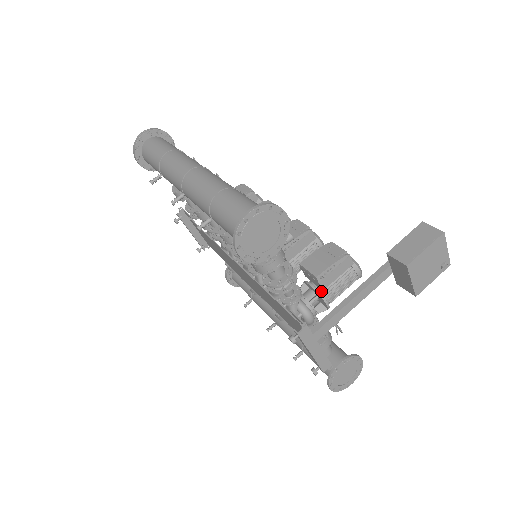
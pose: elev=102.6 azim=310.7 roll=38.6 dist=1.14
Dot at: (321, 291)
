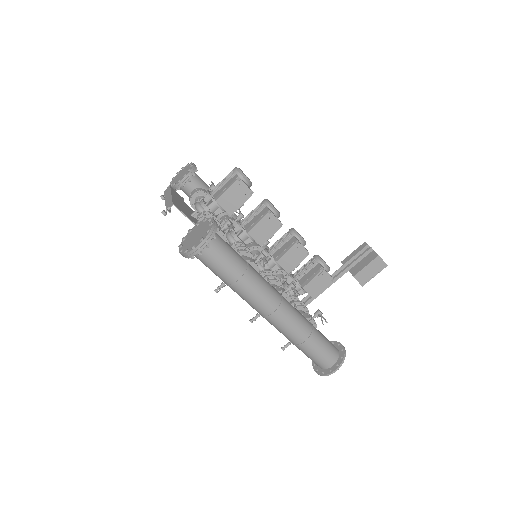
Dot at: occluded
